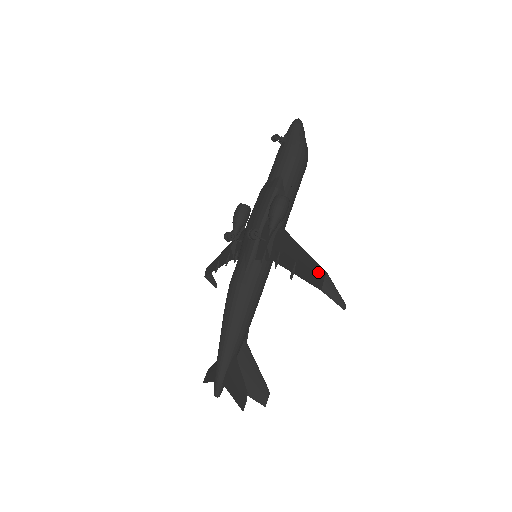
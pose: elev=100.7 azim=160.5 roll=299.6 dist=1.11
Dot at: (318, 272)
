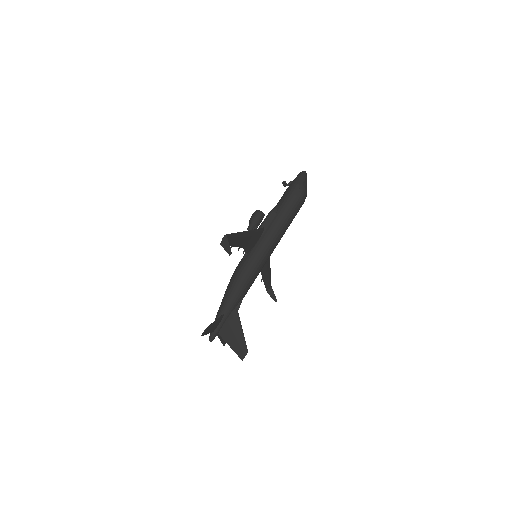
Dot at: (227, 236)
